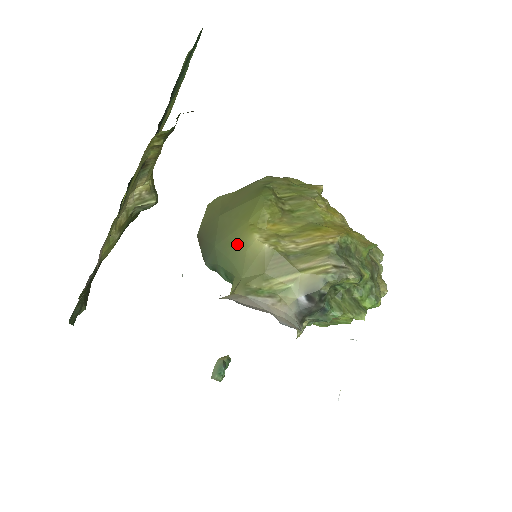
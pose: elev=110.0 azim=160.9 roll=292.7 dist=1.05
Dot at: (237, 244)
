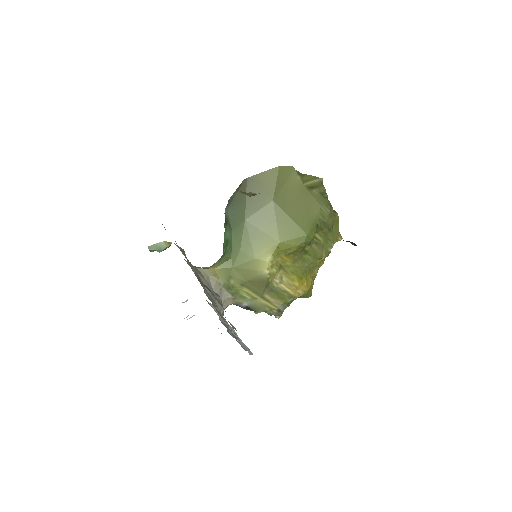
Dot at: (257, 245)
